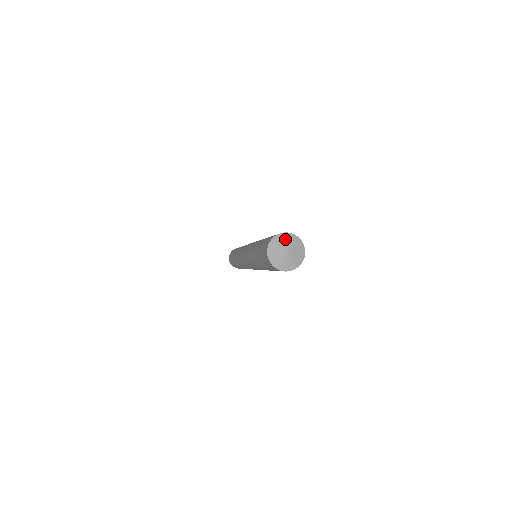
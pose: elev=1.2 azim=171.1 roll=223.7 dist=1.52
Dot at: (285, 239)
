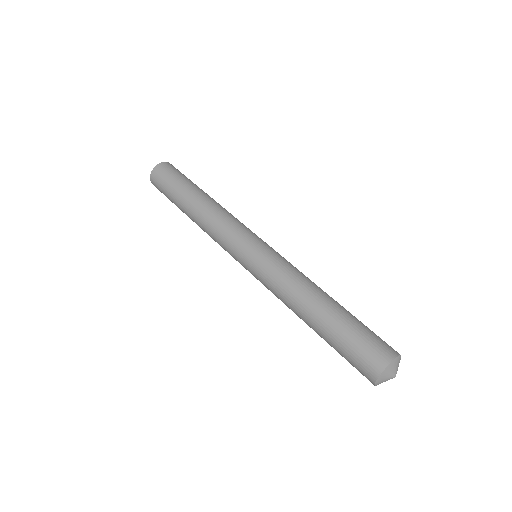
Dot at: (388, 374)
